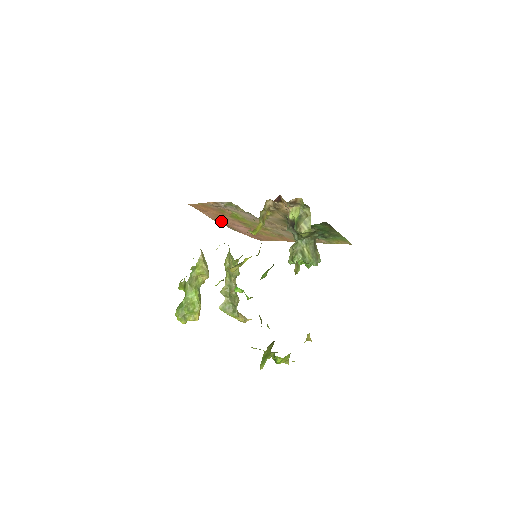
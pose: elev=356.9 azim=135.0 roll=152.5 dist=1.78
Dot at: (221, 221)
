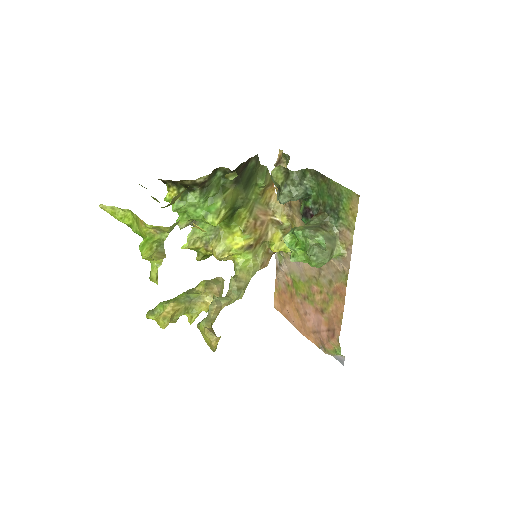
Dot at: (304, 327)
